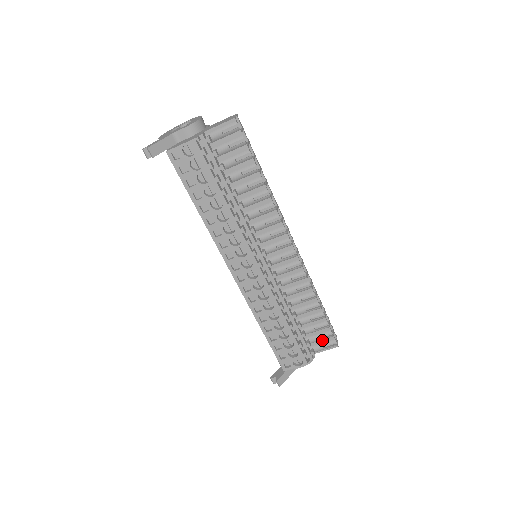
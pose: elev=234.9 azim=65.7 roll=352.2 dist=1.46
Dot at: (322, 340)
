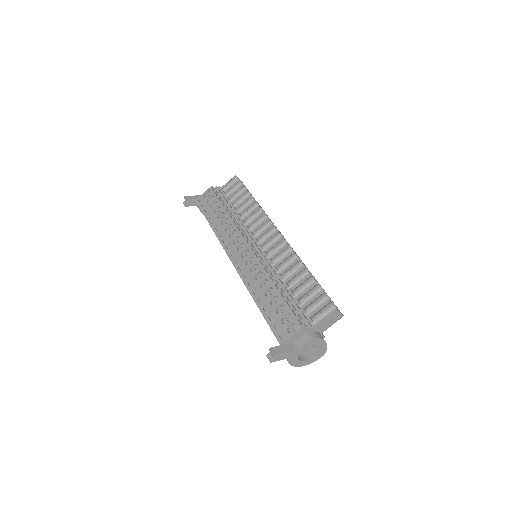
Dot at: (319, 307)
